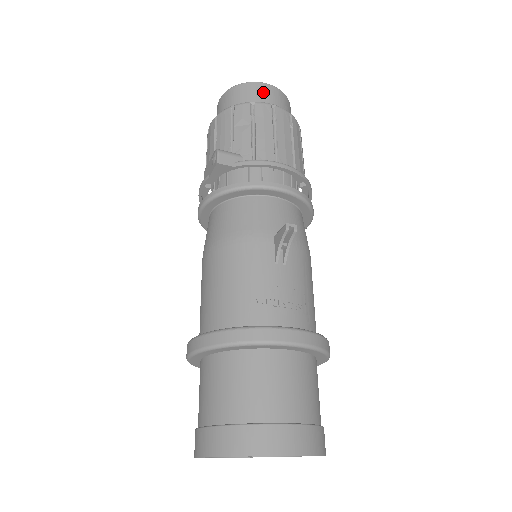
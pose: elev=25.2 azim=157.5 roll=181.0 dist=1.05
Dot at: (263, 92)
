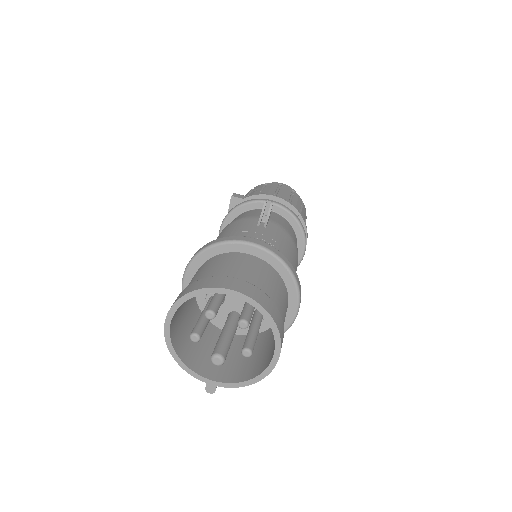
Dot at: occluded
